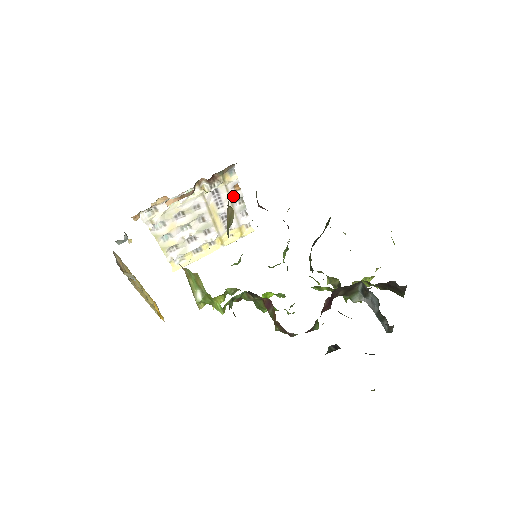
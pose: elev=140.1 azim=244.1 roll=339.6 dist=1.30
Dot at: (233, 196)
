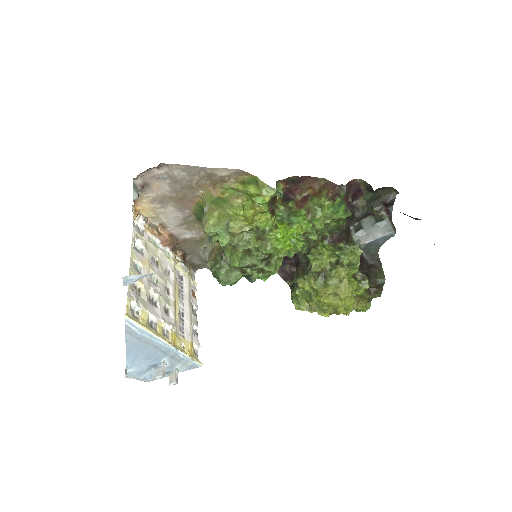
Dot at: (191, 298)
